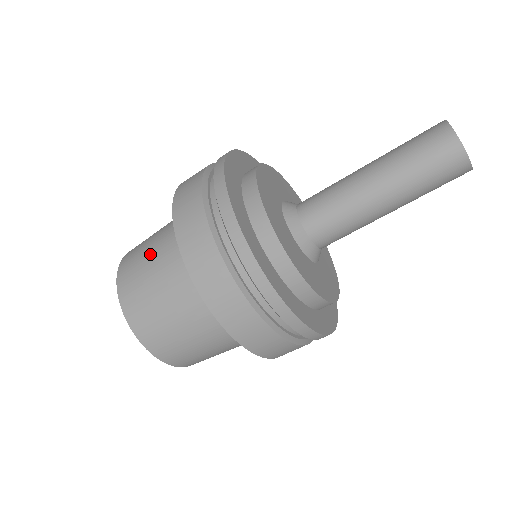
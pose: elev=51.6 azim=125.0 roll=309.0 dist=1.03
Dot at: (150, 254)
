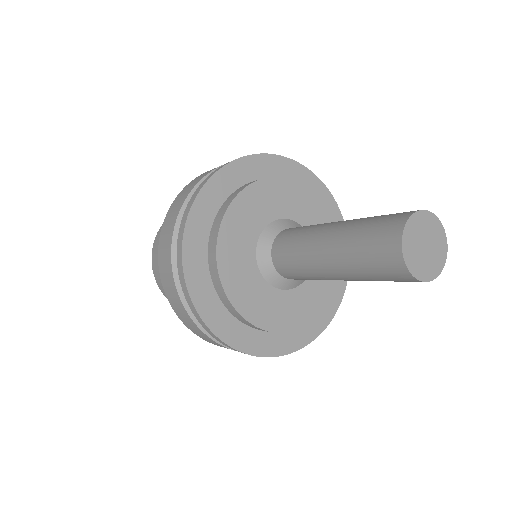
Dot at: occluded
